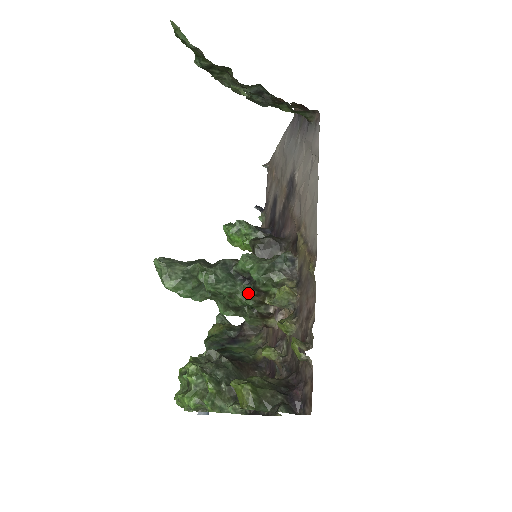
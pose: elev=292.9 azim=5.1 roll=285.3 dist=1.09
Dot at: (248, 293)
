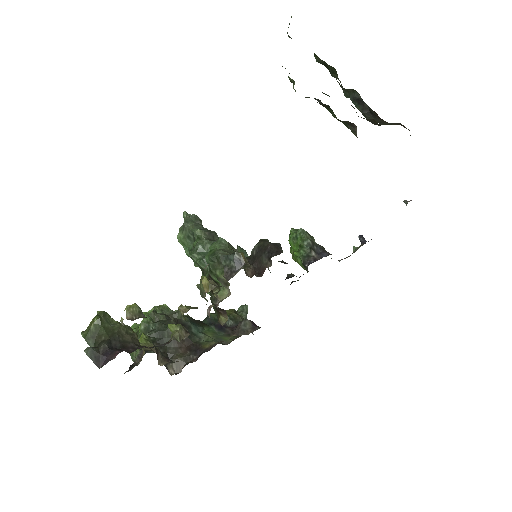
Dot at: occluded
